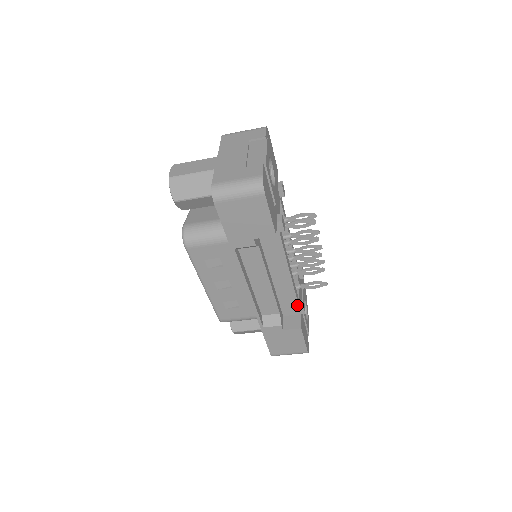
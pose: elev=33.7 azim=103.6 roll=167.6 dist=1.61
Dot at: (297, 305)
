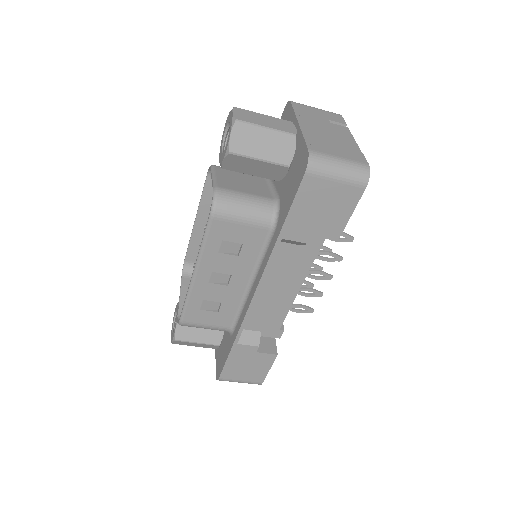
Dot at: (279, 326)
